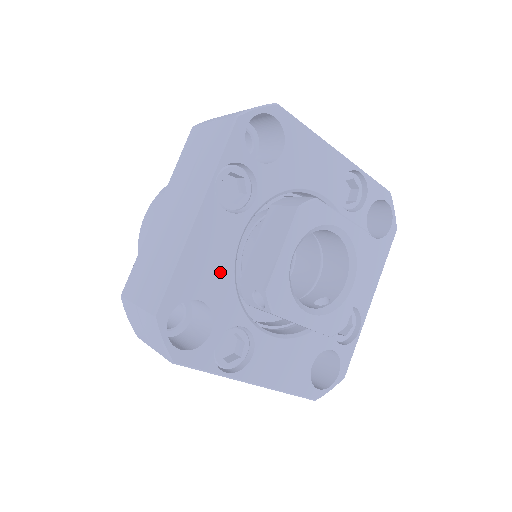
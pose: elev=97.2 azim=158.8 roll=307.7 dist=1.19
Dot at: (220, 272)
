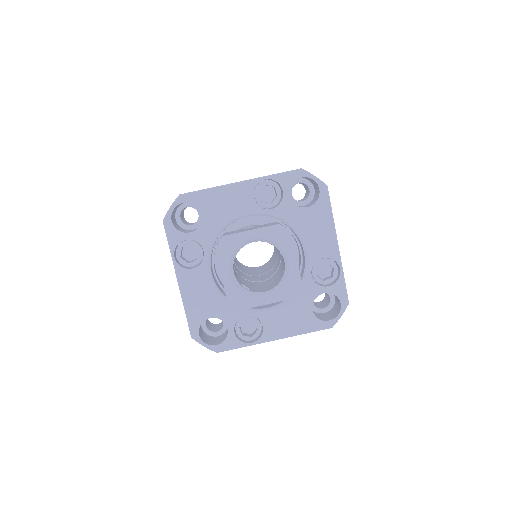
Dot at: (222, 216)
